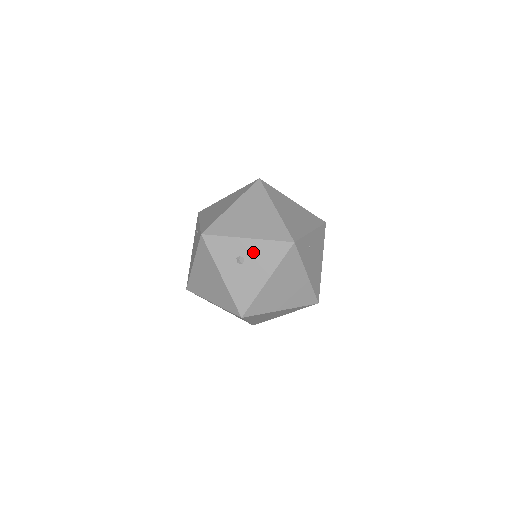
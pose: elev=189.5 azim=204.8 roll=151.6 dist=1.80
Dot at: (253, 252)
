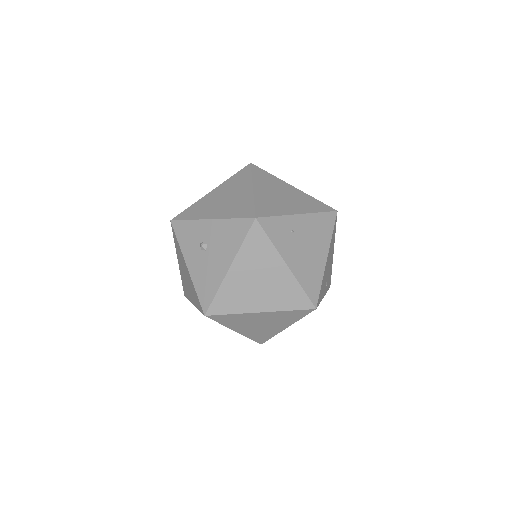
Dot at: (215, 235)
